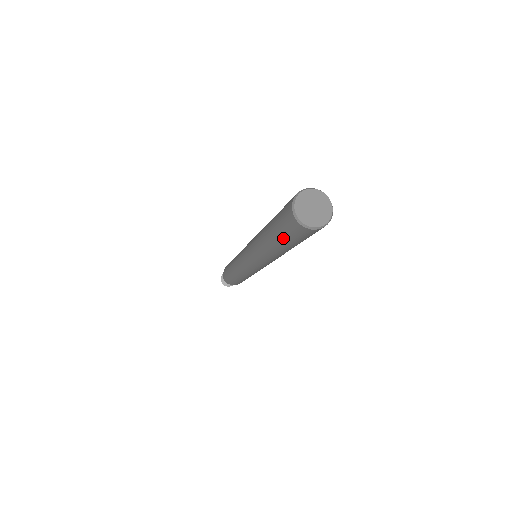
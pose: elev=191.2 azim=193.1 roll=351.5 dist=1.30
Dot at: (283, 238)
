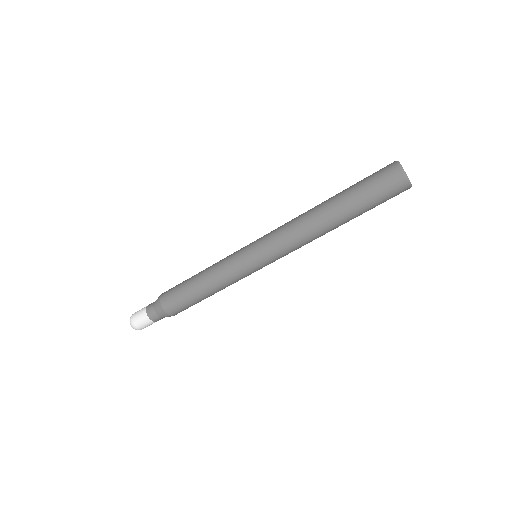
Dot at: (363, 194)
